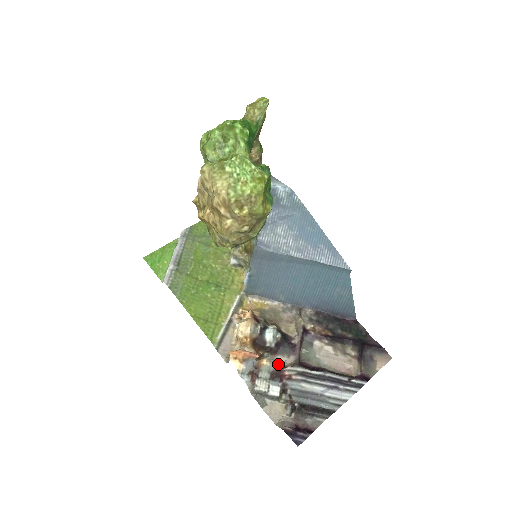
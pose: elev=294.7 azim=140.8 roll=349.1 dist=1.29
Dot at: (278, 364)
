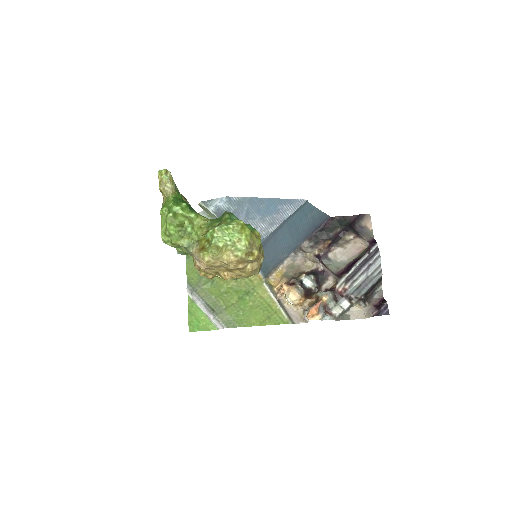
Dot at: (330, 291)
